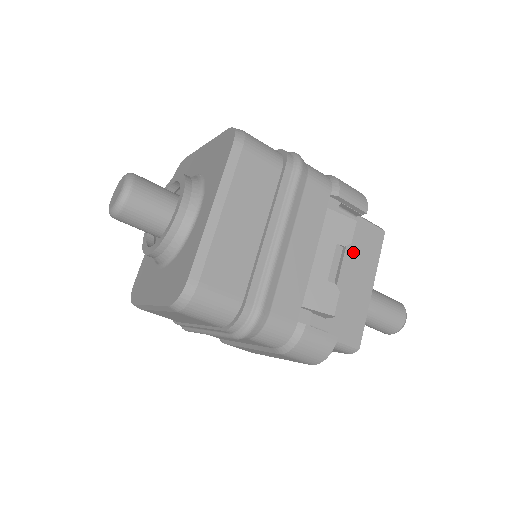
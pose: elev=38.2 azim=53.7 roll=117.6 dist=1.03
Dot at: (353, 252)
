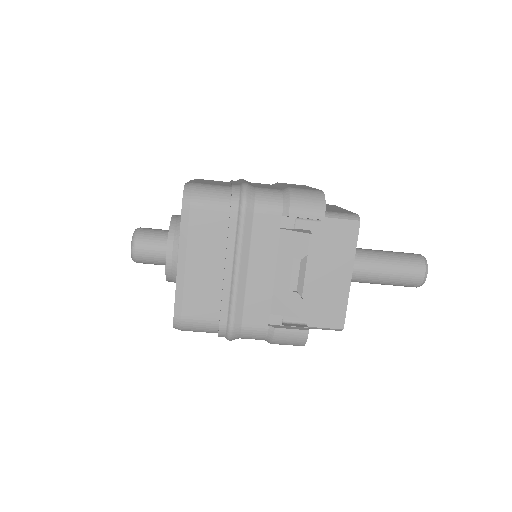
Dot at: (324, 251)
